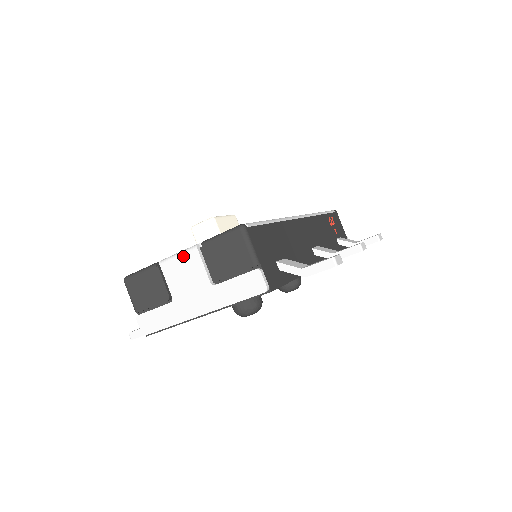
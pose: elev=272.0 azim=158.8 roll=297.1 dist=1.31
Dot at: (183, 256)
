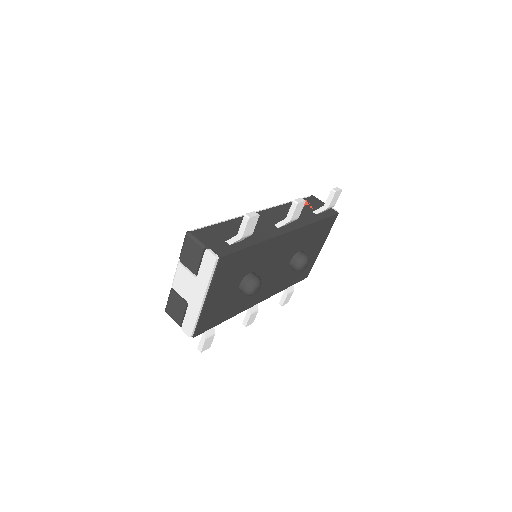
Dot at: (177, 273)
